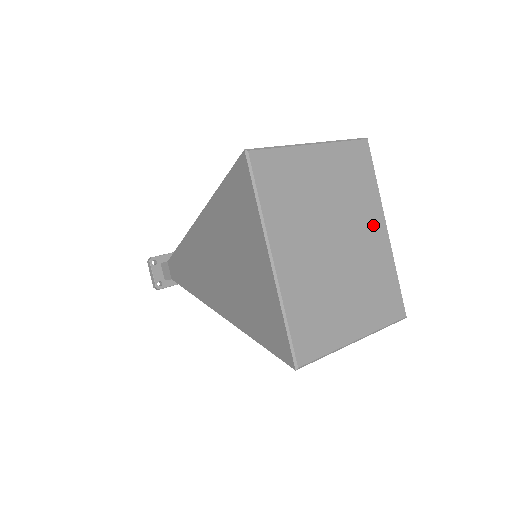
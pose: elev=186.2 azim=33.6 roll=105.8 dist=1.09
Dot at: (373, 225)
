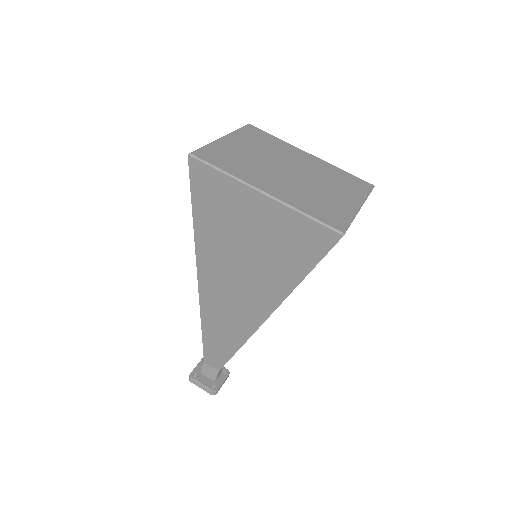
Dot at: (300, 155)
